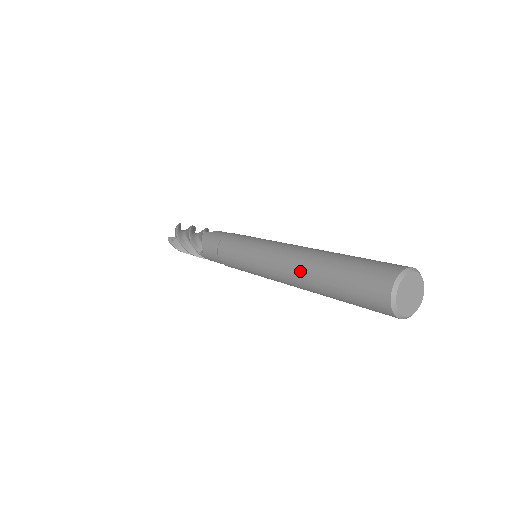
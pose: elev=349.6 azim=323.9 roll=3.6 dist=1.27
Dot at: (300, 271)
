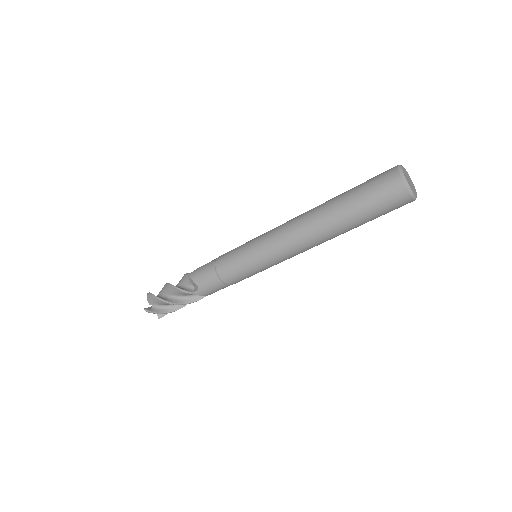
Dot at: (316, 223)
